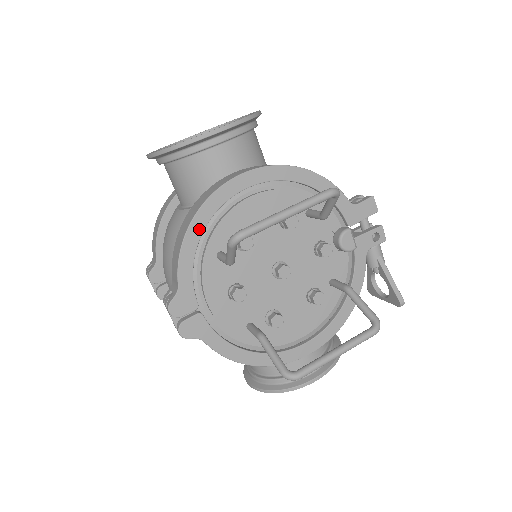
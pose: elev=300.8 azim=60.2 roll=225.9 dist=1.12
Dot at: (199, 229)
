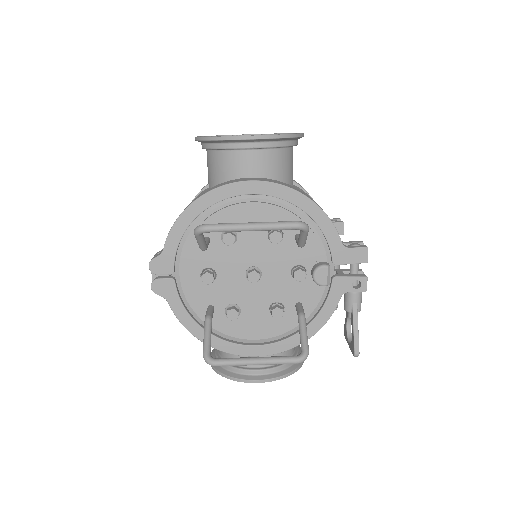
Dot at: (196, 212)
